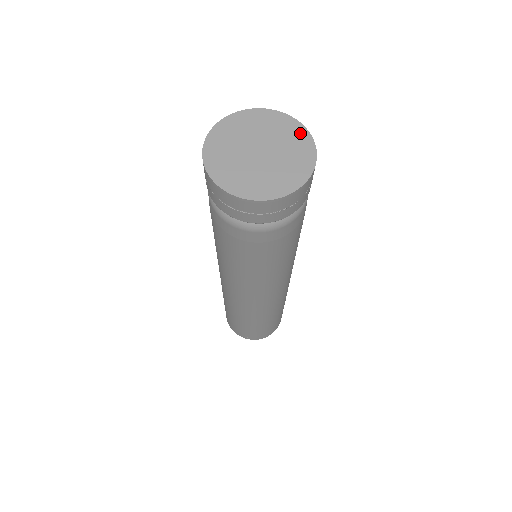
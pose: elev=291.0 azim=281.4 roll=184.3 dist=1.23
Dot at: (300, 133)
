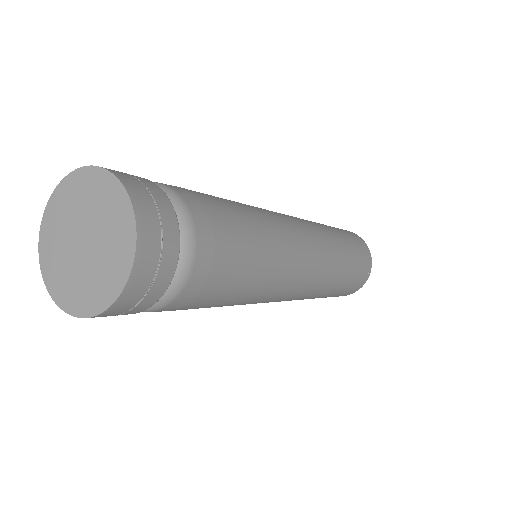
Dot at: (127, 246)
